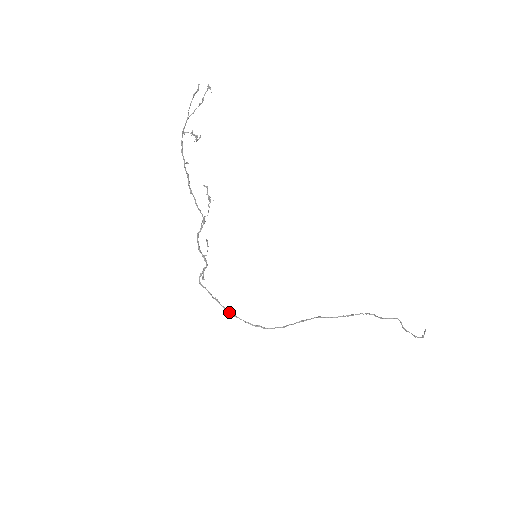
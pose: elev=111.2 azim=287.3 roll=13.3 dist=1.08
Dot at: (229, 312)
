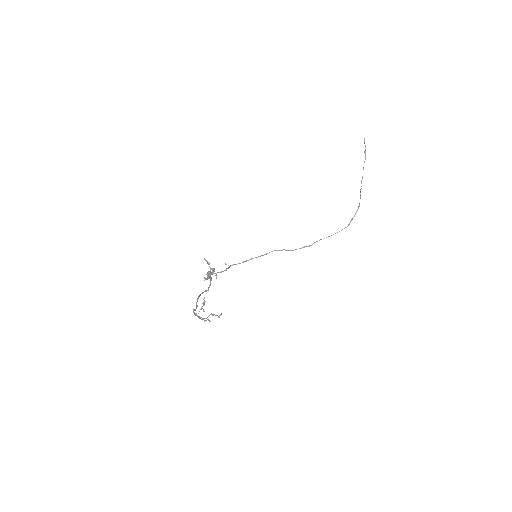
Dot at: occluded
